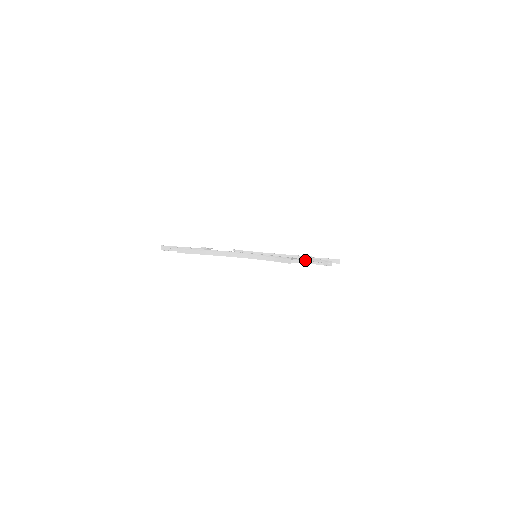
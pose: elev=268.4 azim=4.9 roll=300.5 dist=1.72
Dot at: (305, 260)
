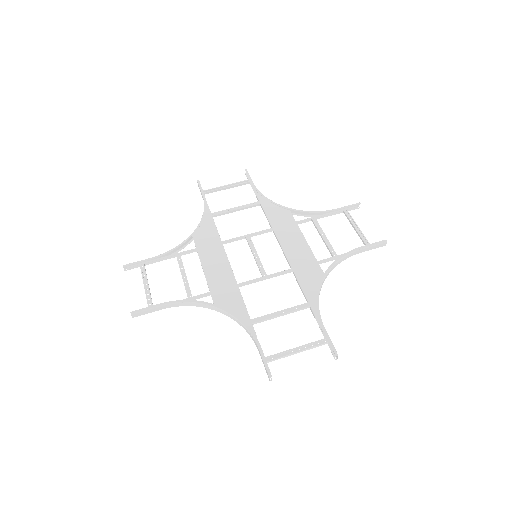
Dot at: (312, 310)
